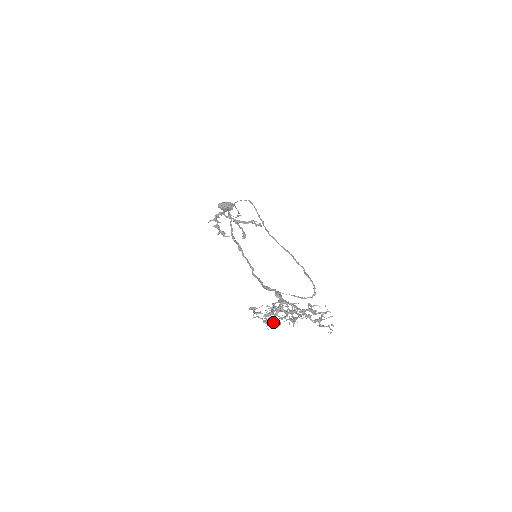
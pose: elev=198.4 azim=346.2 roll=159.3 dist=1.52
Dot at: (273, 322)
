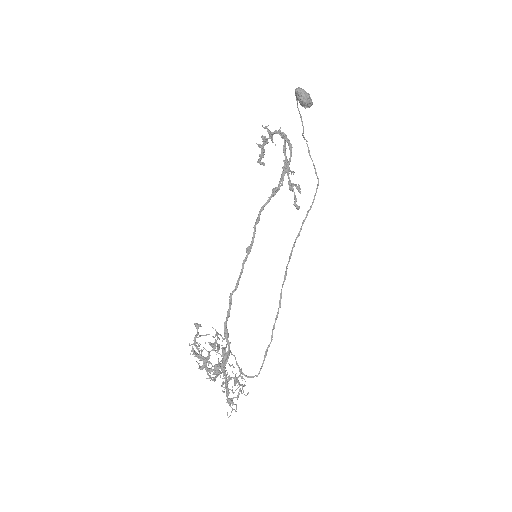
Dot at: (201, 350)
